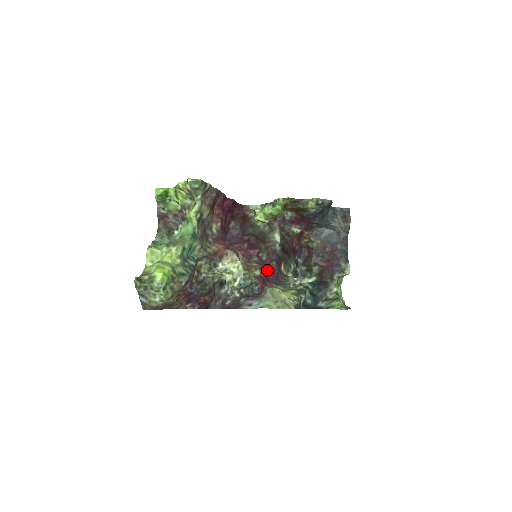
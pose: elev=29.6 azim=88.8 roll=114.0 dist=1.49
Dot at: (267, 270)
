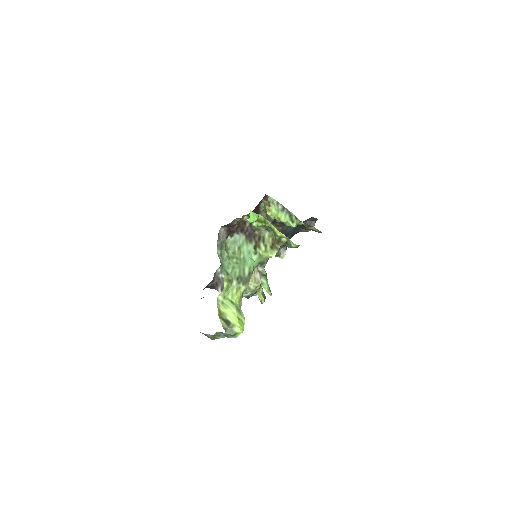
Dot at: occluded
